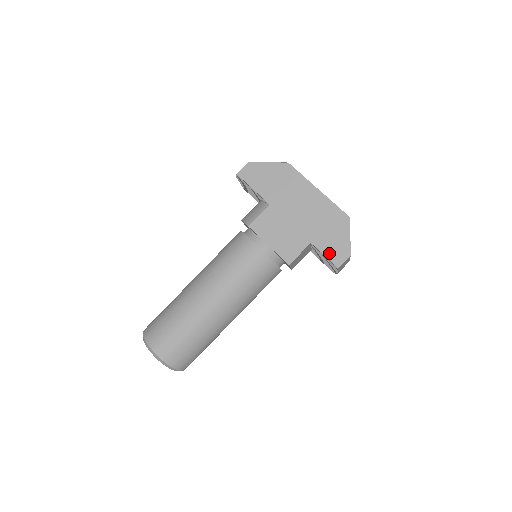
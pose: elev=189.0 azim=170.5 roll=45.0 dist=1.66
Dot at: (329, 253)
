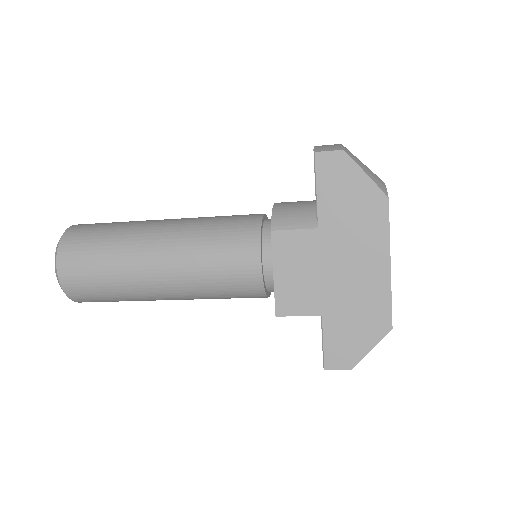
Dot at: (331, 345)
